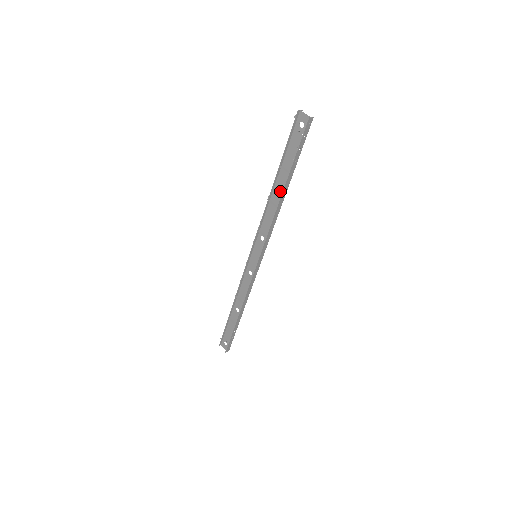
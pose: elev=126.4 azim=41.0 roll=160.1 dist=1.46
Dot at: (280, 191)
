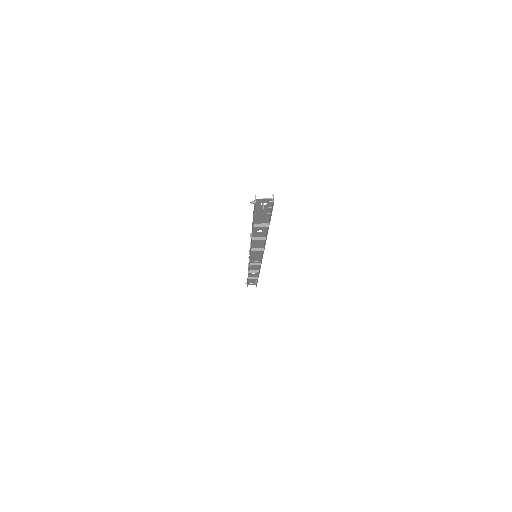
Dot at: (262, 232)
